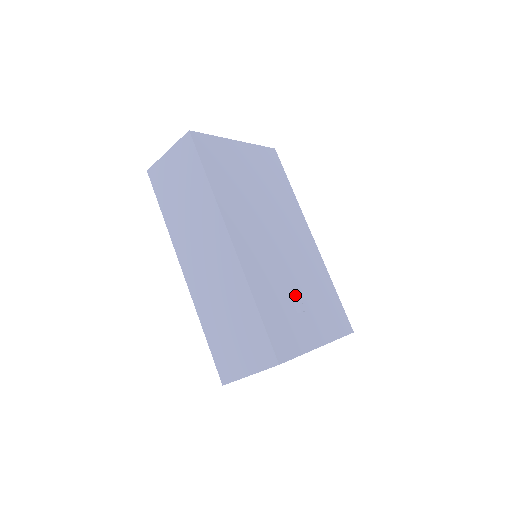
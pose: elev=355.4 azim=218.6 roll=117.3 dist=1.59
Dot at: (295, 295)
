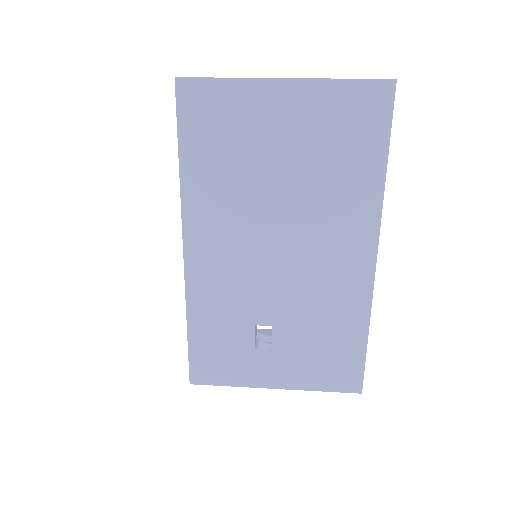
Dot at: (272, 326)
